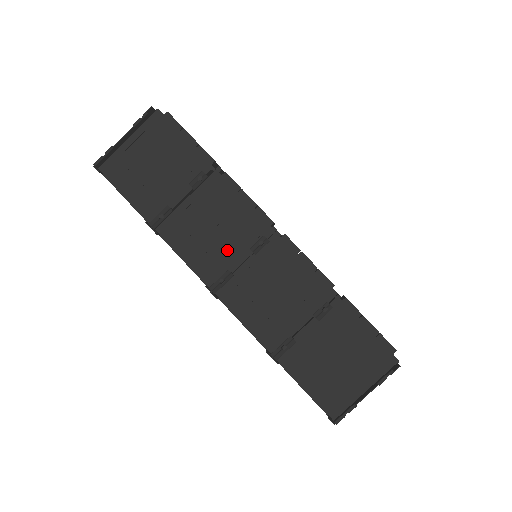
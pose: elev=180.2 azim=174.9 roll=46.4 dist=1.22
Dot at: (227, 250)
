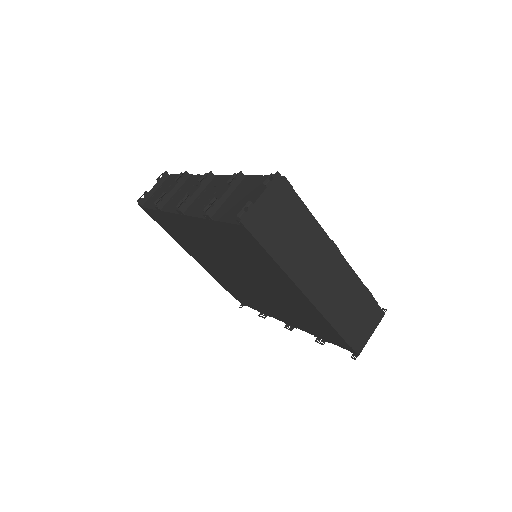
Dot at: occluded
